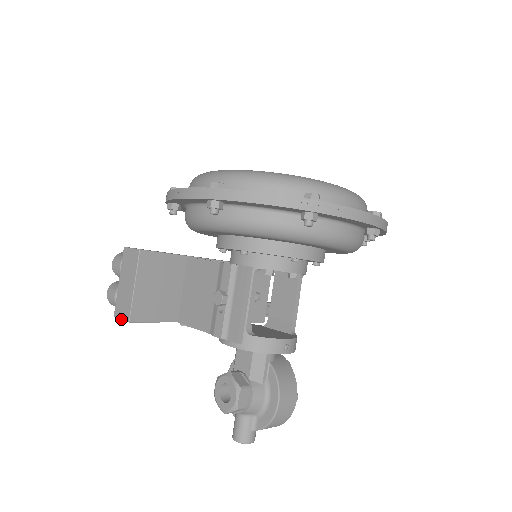
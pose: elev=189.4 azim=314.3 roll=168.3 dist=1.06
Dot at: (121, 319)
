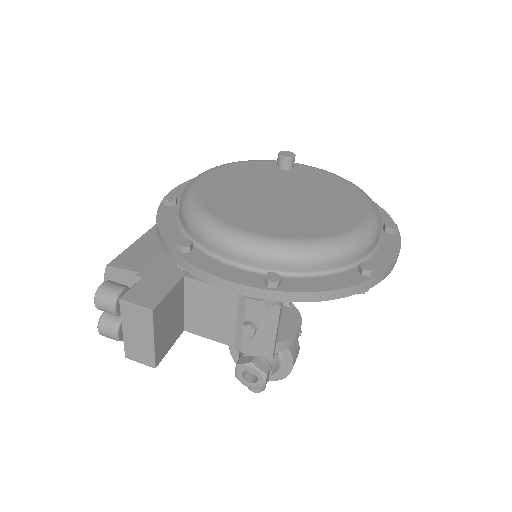
Dot at: occluded
